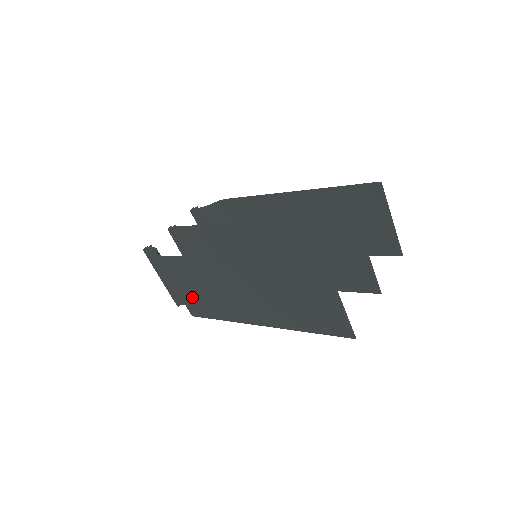
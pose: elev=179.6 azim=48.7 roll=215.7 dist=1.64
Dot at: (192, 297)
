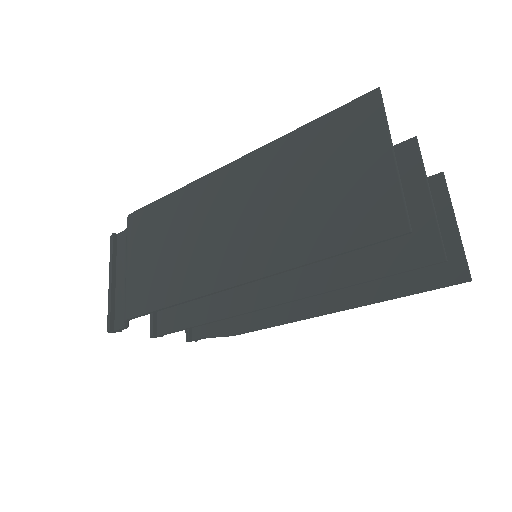
Dot at: (145, 272)
